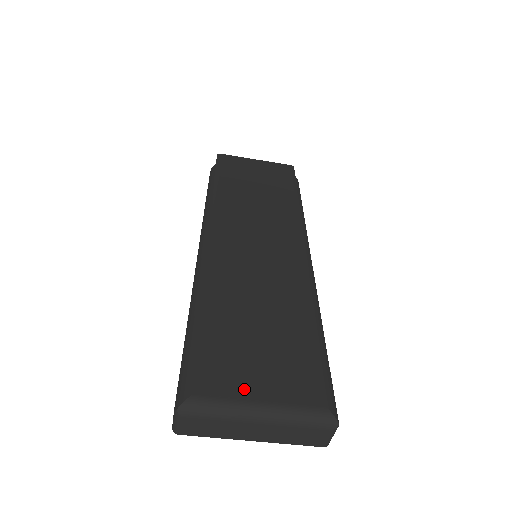
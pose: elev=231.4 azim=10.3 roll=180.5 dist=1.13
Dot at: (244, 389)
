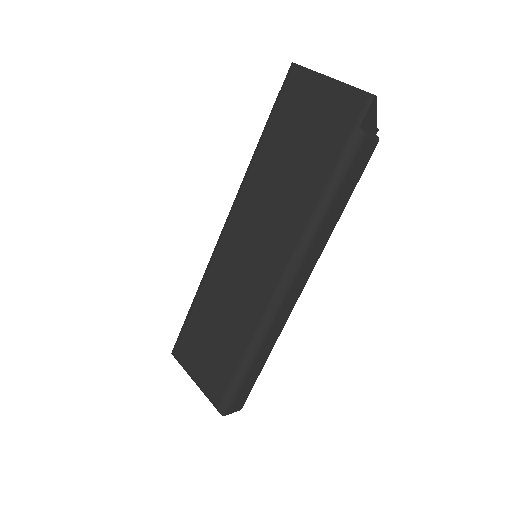
Dot at: (191, 367)
